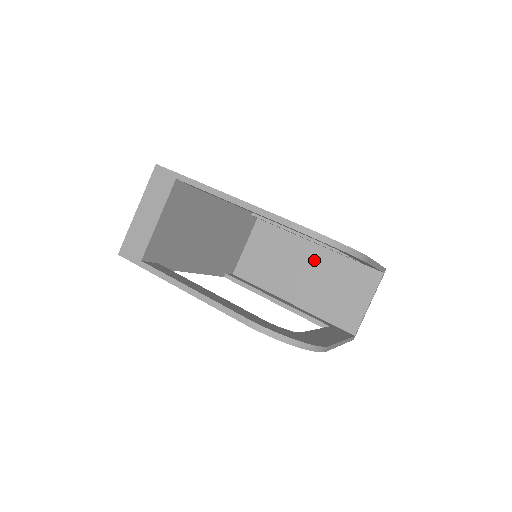
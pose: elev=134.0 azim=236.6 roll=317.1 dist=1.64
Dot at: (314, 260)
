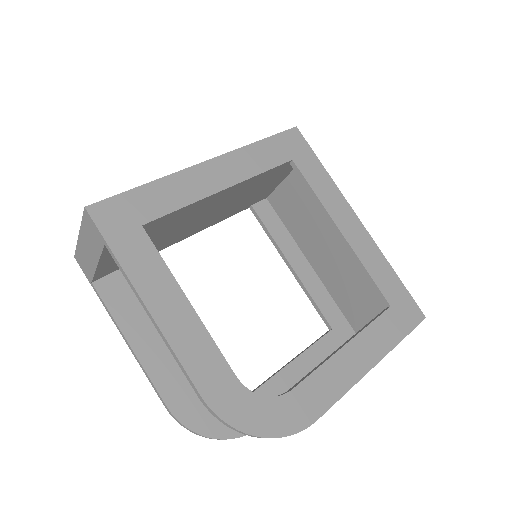
Dot at: occluded
